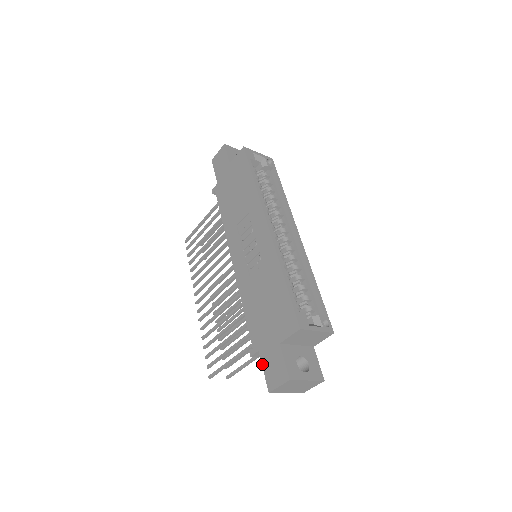
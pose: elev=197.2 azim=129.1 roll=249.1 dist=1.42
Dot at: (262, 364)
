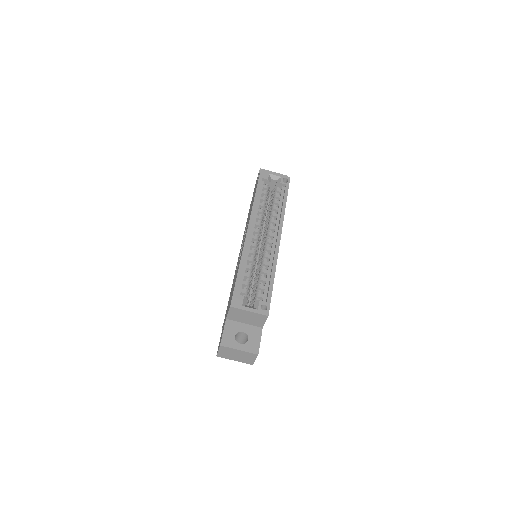
Dot at: occluded
